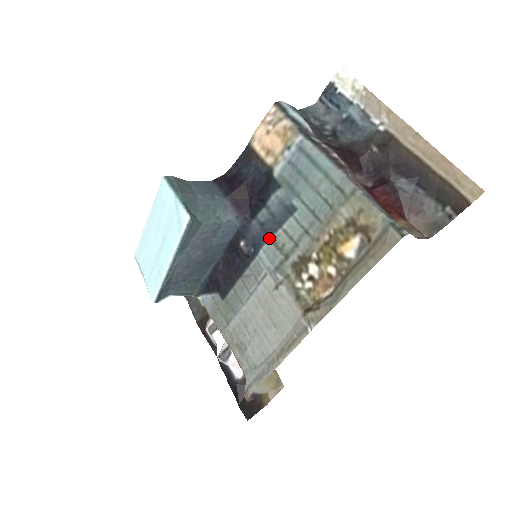
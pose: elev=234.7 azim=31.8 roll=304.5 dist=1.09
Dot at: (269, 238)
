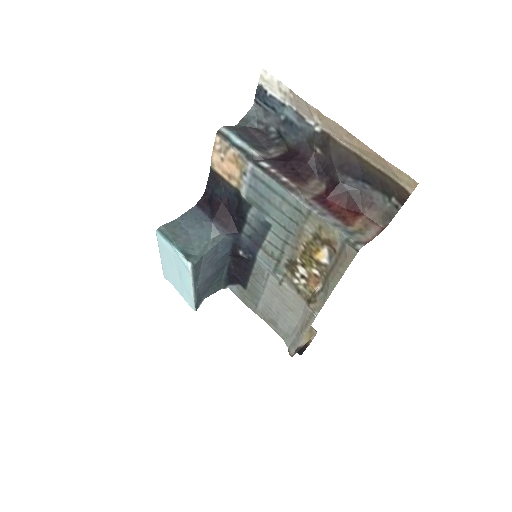
Dot at: (259, 248)
